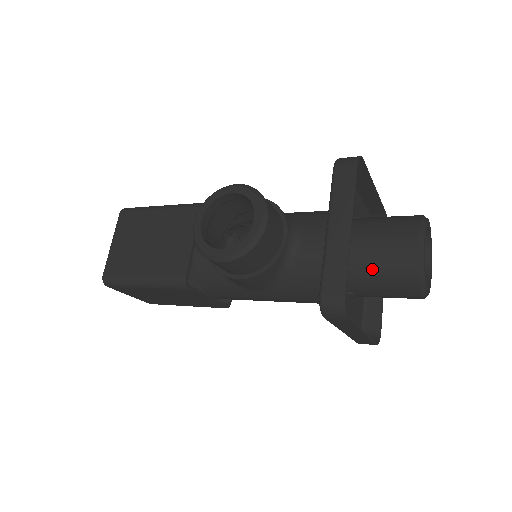
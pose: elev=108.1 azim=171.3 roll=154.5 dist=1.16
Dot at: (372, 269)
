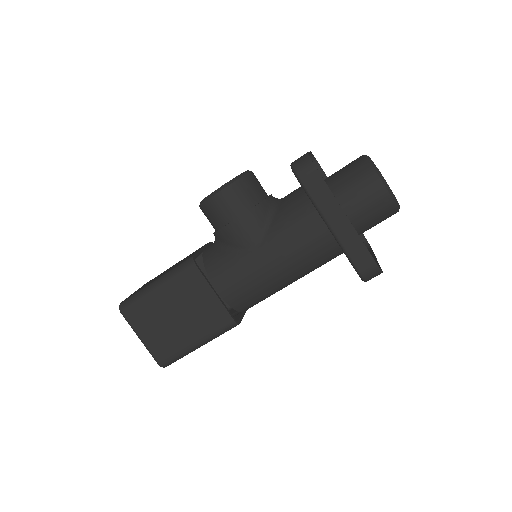
Dot at: (337, 181)
